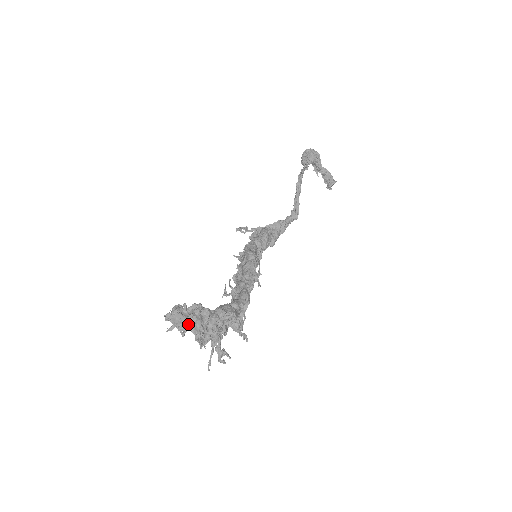
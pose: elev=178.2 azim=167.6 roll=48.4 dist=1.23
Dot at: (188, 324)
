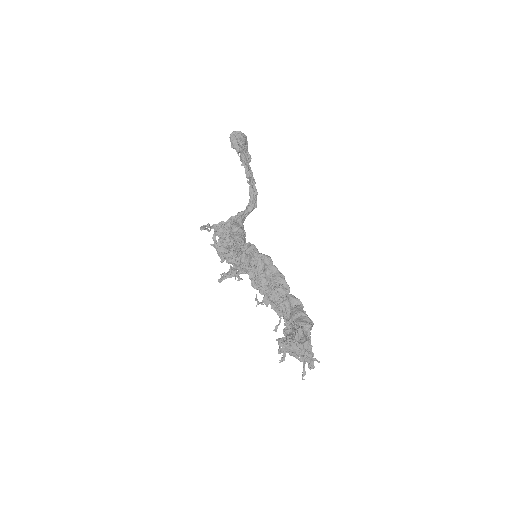
Dot at: (305, 349)
